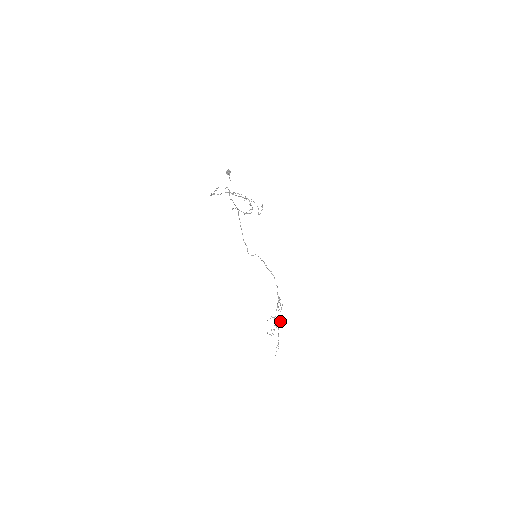
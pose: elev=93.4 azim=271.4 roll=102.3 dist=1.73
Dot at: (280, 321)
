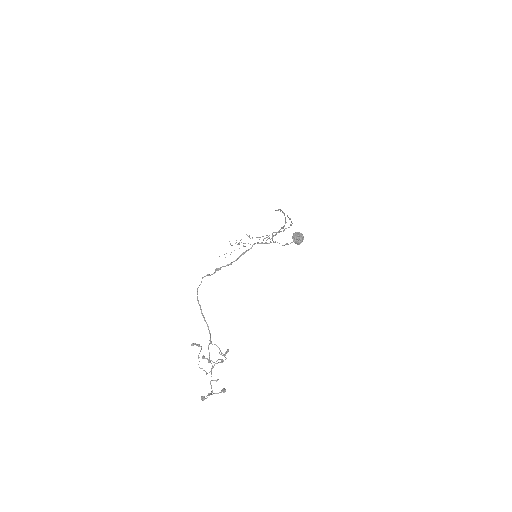
Dot at: (254, 244)
